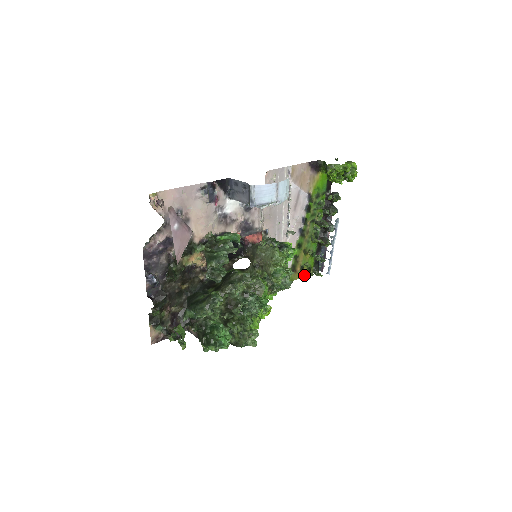
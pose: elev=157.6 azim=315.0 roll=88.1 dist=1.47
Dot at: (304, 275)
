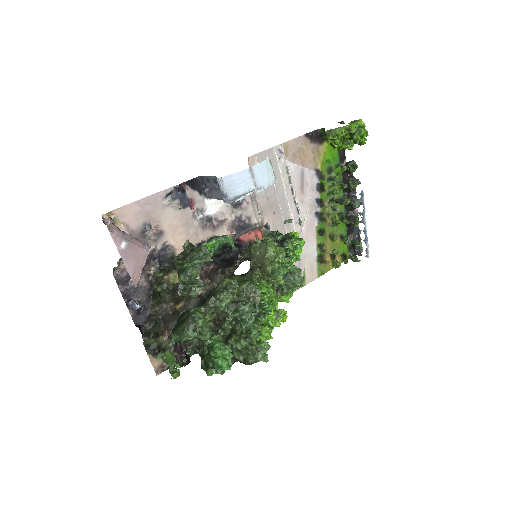
Dot at: (334, 265)
